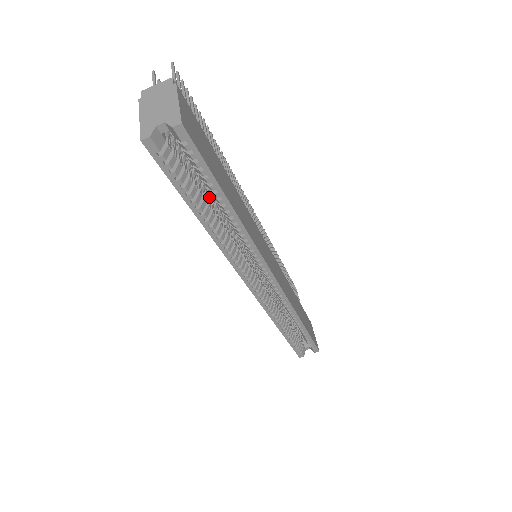
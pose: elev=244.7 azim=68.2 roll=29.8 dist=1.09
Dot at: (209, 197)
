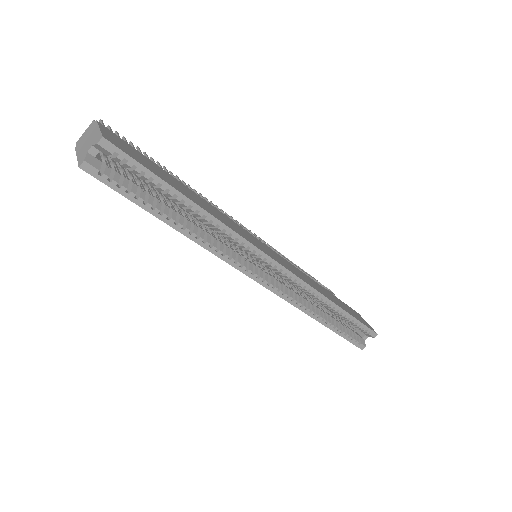
Dot at: (175, 208)
